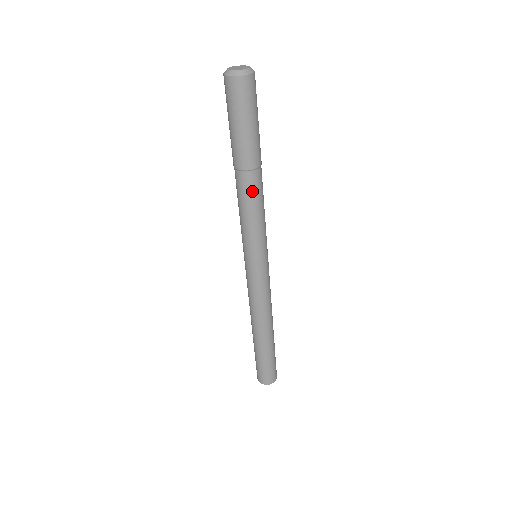
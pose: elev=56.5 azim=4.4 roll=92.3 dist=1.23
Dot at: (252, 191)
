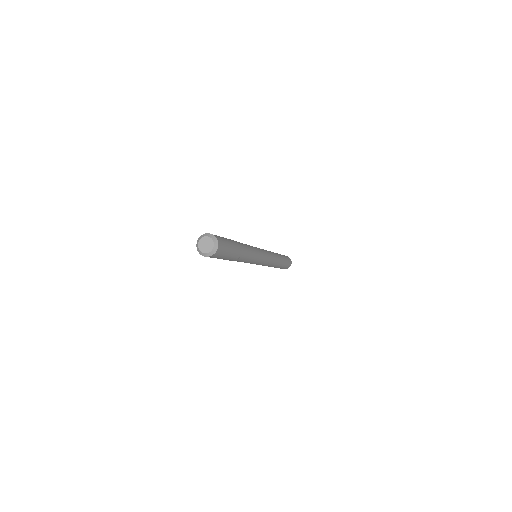
Dot at: occluded
